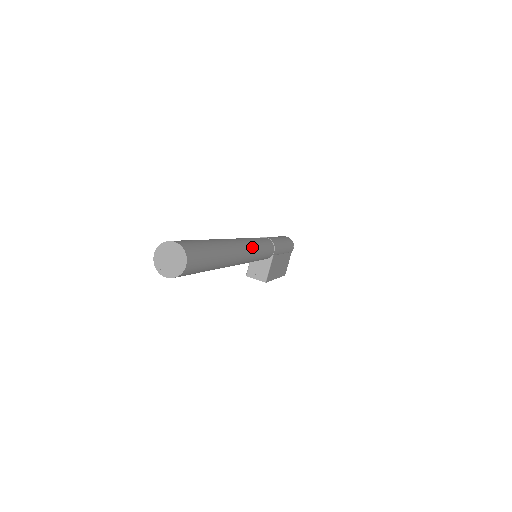
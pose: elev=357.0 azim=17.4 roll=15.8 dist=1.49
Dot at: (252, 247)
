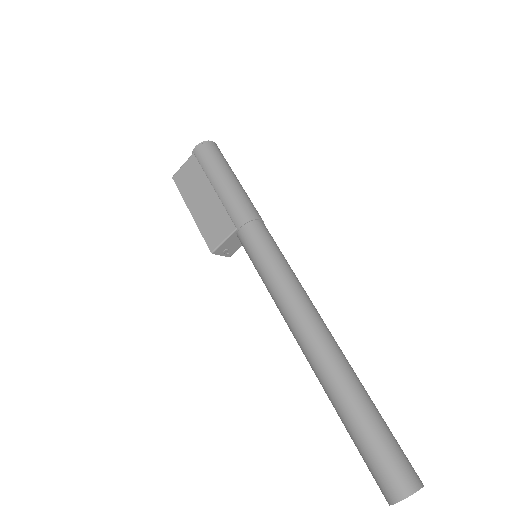
Dot at: occluded
